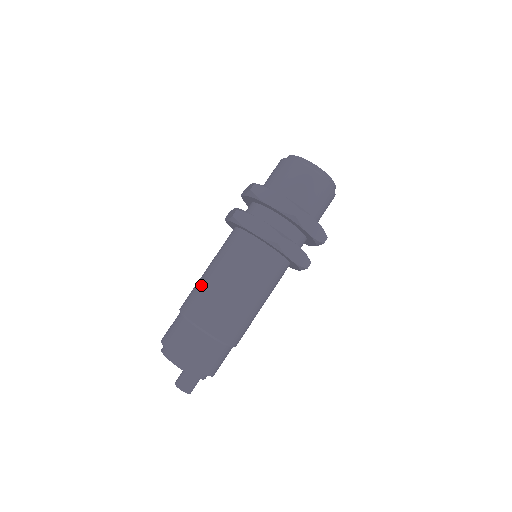
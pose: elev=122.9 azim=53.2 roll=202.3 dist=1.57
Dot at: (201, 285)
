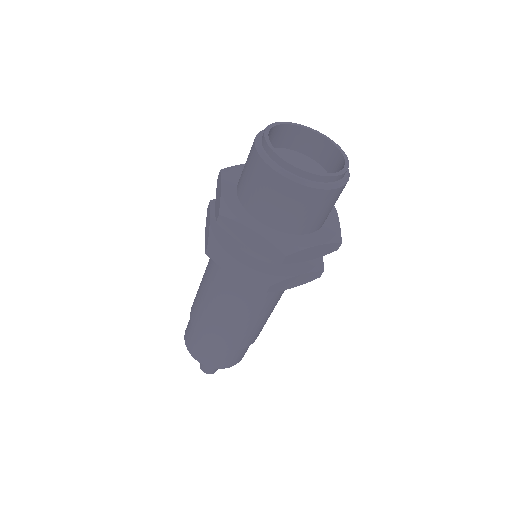
Dot at: occluded
